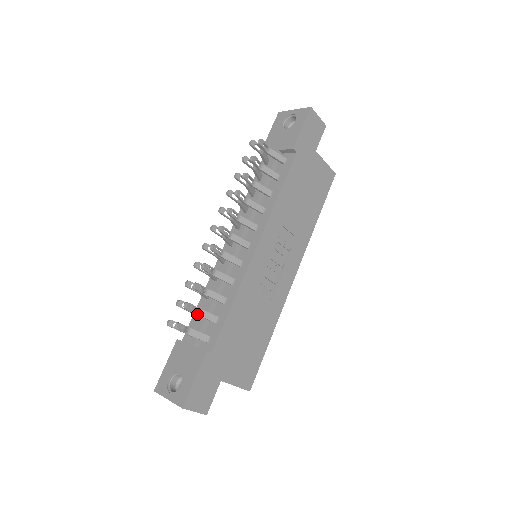
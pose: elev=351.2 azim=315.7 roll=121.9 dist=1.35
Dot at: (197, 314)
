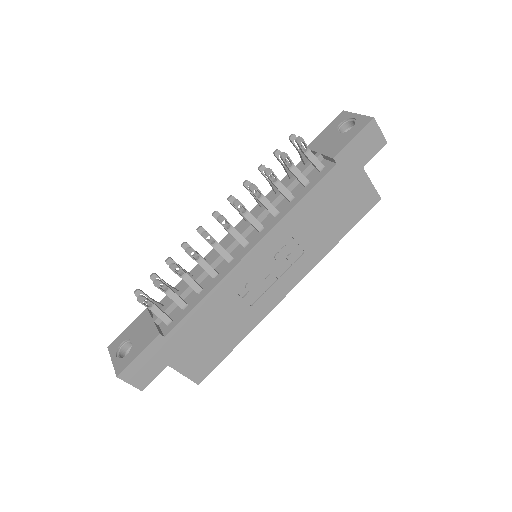
Dot at: (166, 294)
